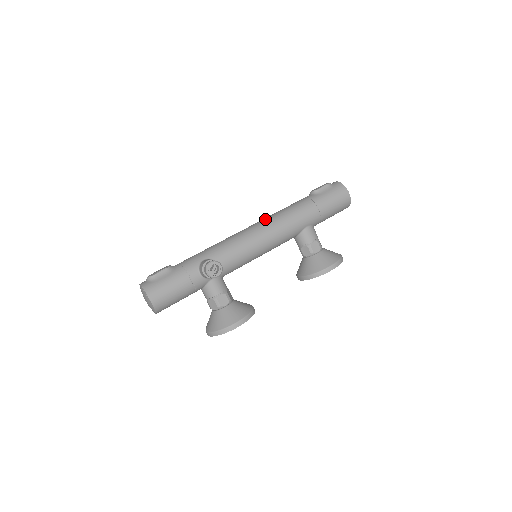
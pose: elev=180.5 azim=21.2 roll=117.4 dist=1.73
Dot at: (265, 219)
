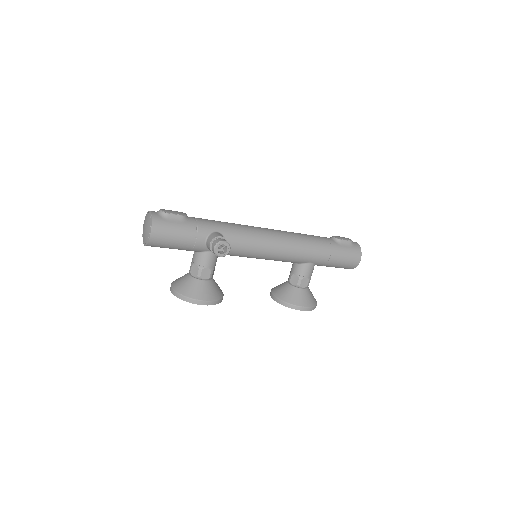
Dot at: (286, 233)
